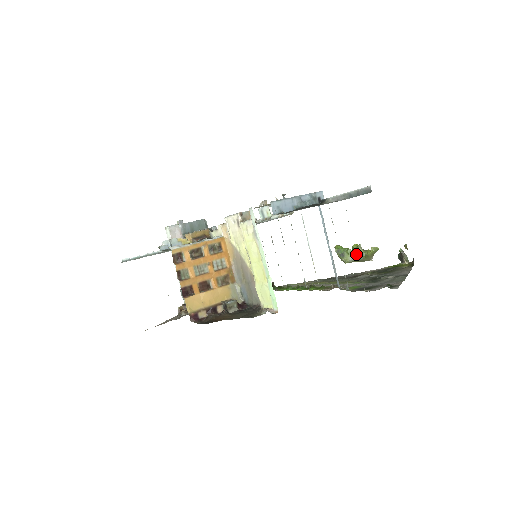
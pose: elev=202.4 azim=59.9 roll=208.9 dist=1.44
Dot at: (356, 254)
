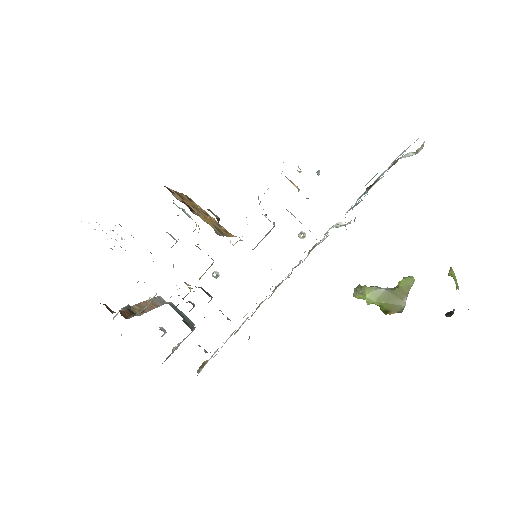
Dot at: (382, 288)
